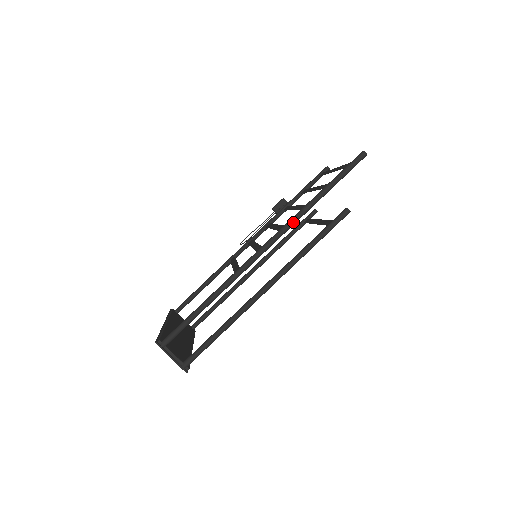
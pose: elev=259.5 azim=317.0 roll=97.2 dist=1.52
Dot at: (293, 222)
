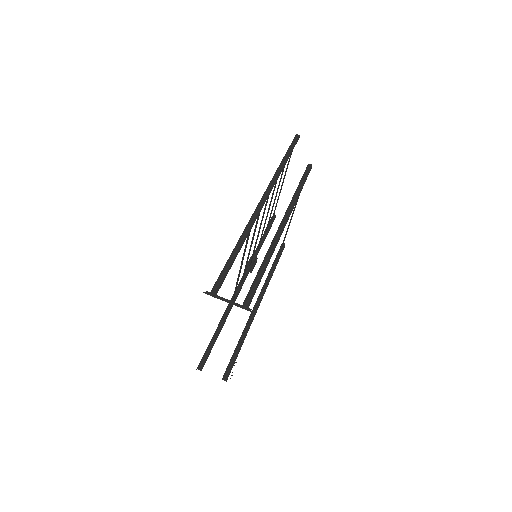
Dot at: (275, 179)
